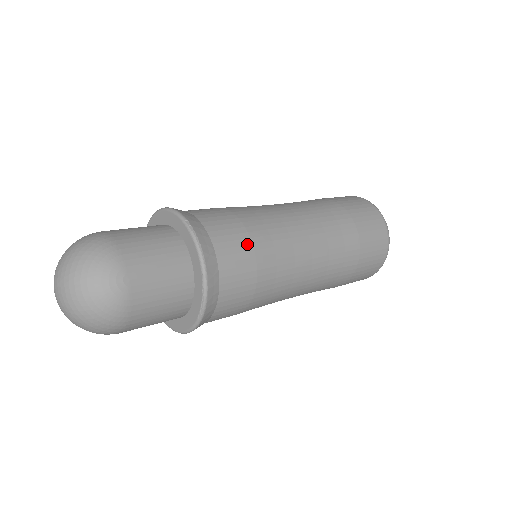
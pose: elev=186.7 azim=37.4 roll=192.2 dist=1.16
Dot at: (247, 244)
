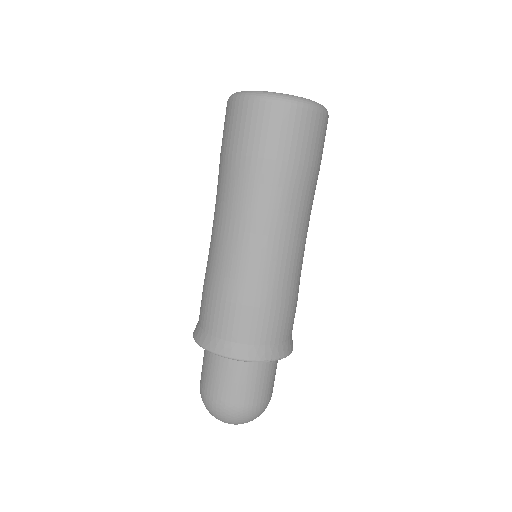
Dot at: (290, 311)
